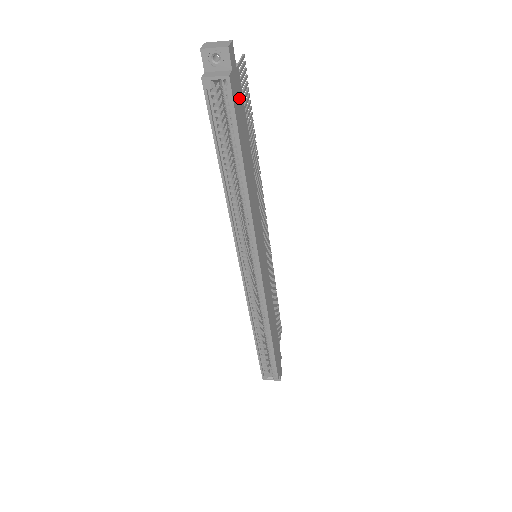
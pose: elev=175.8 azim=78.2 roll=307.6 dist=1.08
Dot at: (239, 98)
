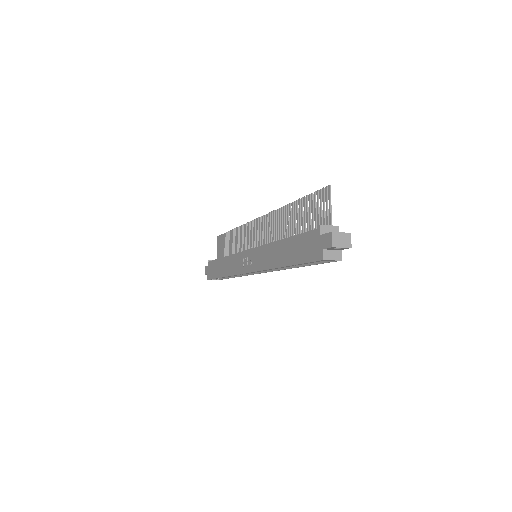
Dot at: occluded
